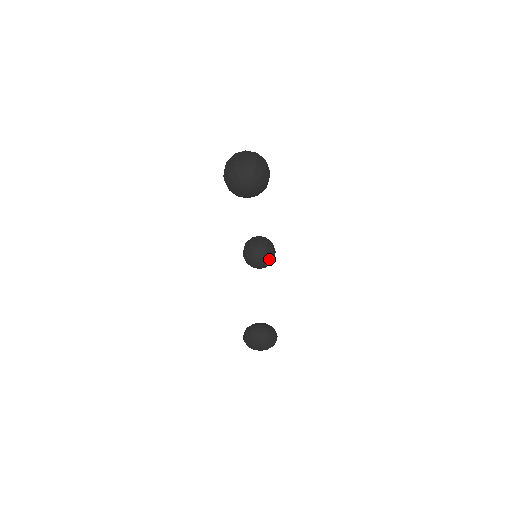
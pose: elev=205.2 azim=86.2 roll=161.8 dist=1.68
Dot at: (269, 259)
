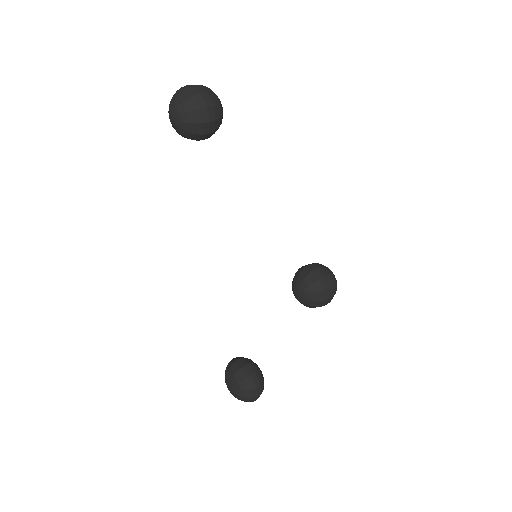
Dot at: (309, 290)
